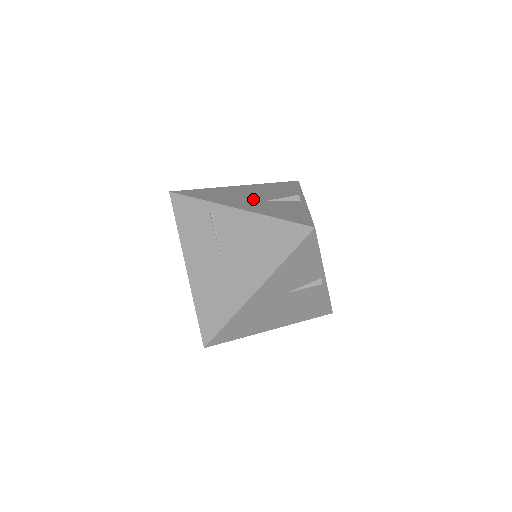
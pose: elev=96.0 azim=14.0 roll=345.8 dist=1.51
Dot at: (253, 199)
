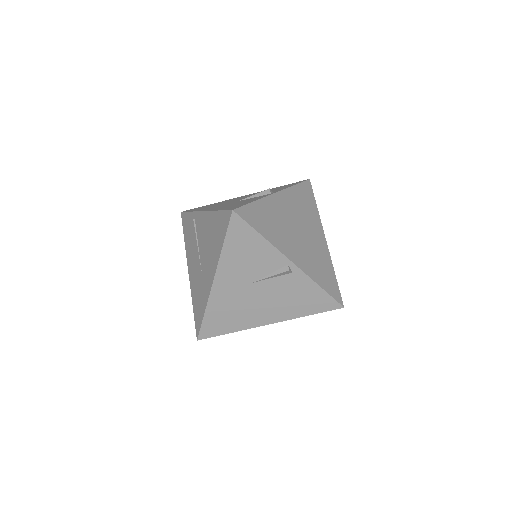
Dot at: (231, 202)
